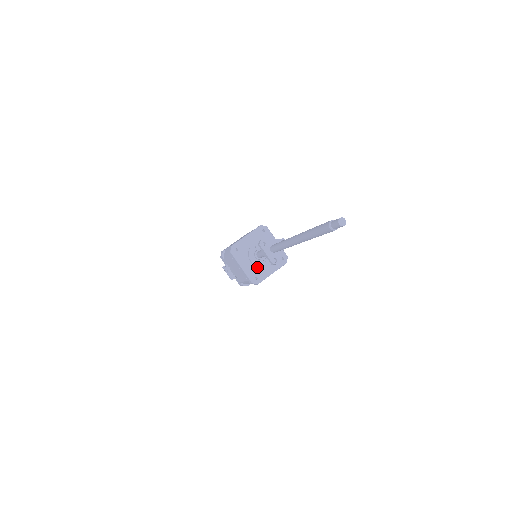
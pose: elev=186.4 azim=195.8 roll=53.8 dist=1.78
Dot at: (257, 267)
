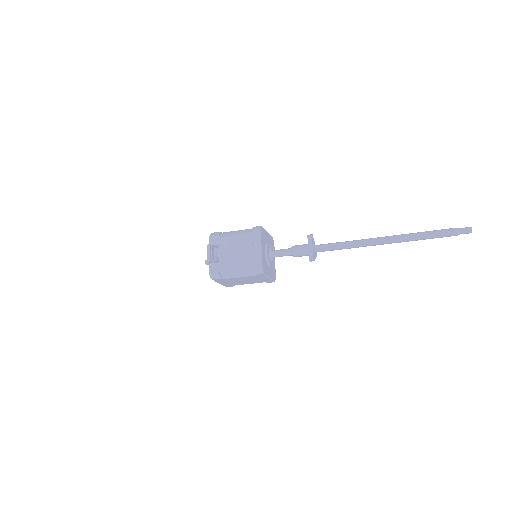
Dot at: (266, 261)
